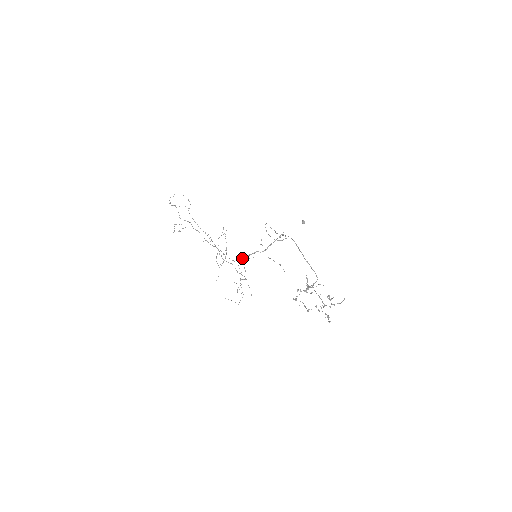
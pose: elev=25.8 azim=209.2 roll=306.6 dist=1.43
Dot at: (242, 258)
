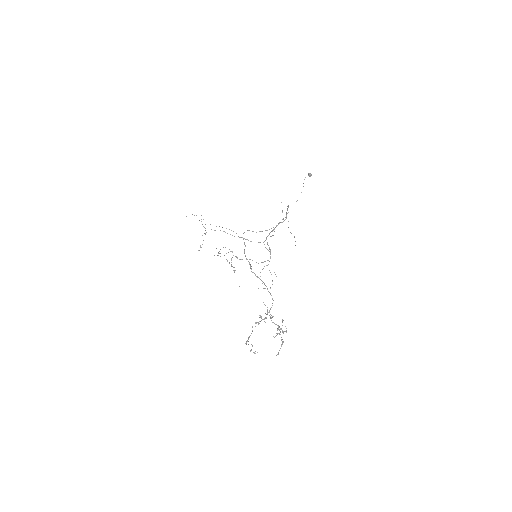
Dot at: occluded
